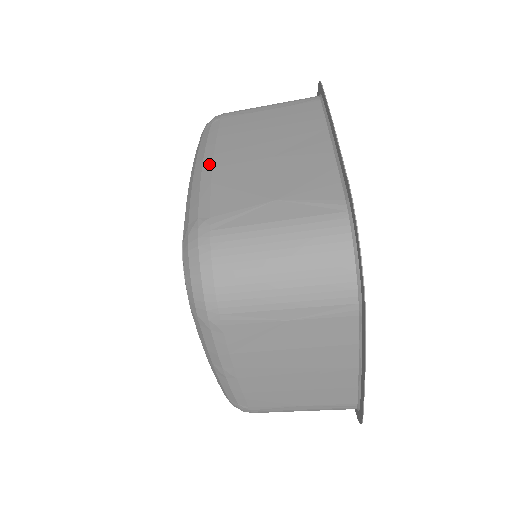
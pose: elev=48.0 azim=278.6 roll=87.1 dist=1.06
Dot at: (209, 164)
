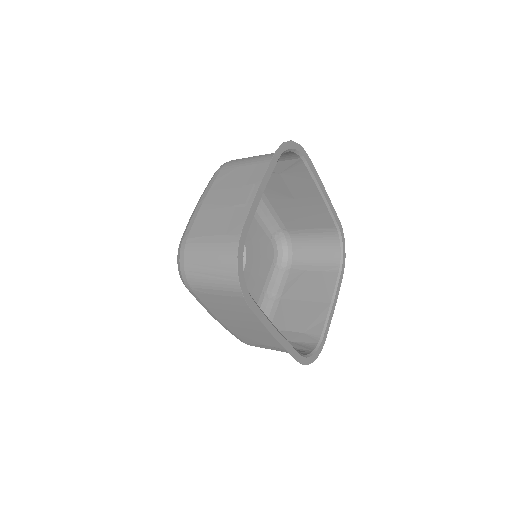
Dot at: (220, 323)
